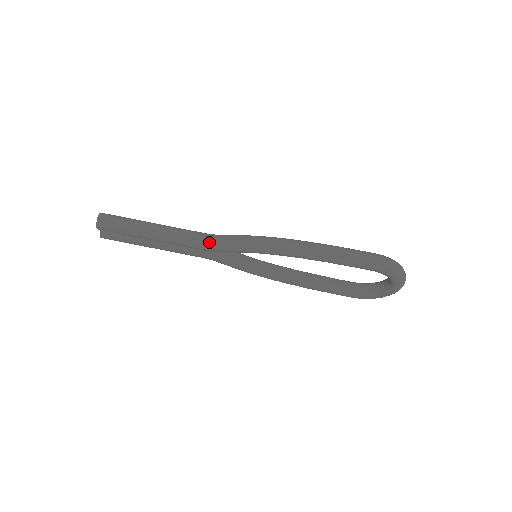
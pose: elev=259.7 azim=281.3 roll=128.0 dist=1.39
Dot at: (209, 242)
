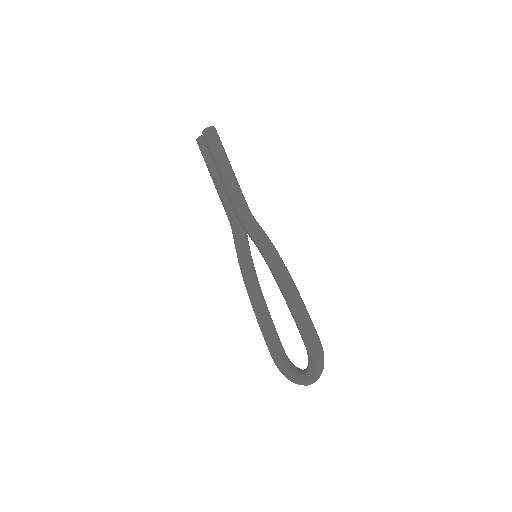
Dot at: (245, 213)
